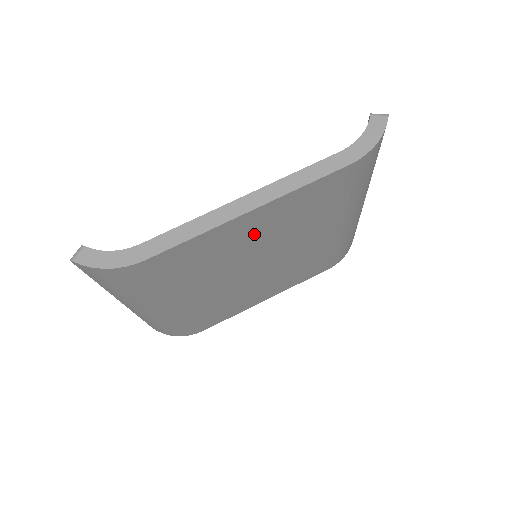
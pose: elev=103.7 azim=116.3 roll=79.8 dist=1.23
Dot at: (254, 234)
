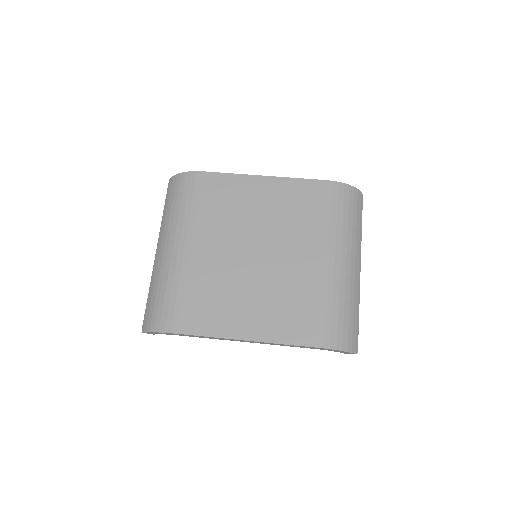
Dot at: (260, 203)
